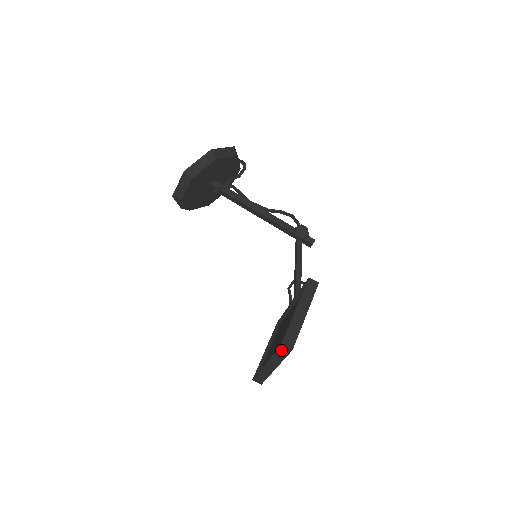
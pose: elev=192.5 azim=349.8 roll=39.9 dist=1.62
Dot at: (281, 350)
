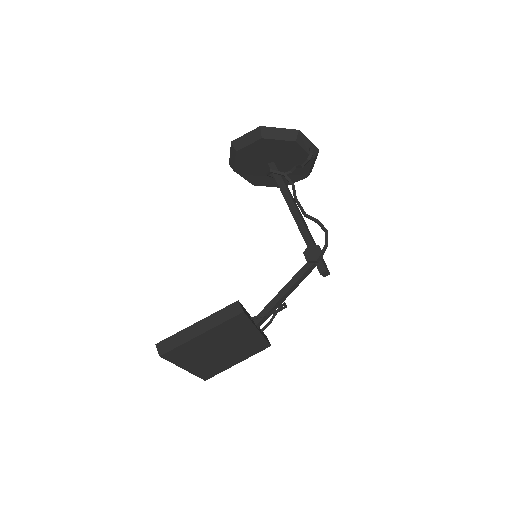
Dot at: occluded
